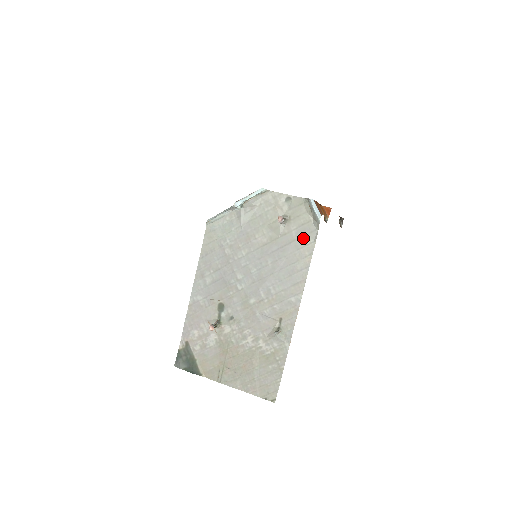
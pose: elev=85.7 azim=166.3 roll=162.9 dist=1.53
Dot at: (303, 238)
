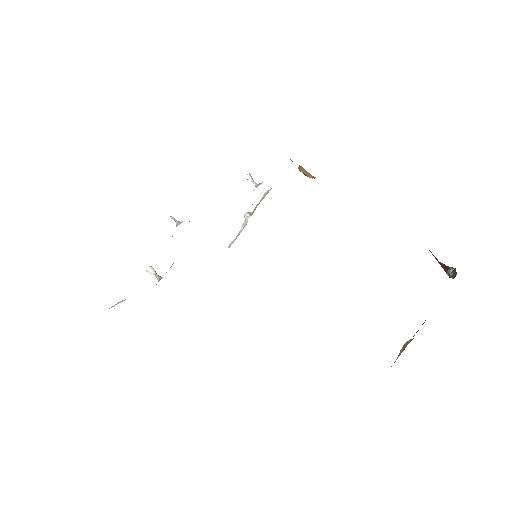
Dot at: occluded
